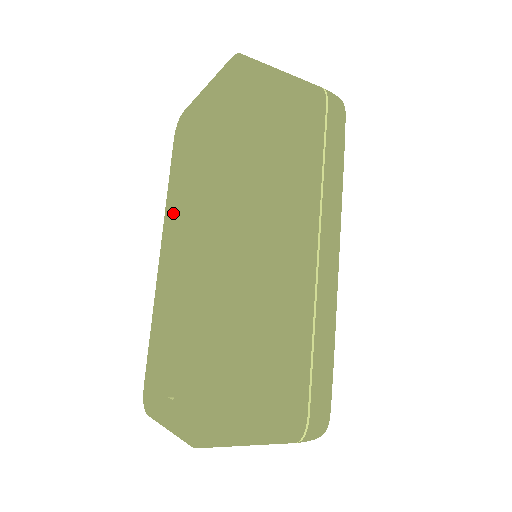
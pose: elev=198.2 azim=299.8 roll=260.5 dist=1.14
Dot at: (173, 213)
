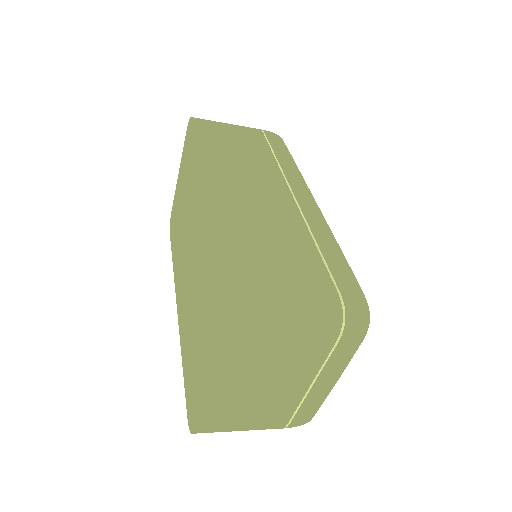
Dot at: (178, 264)
